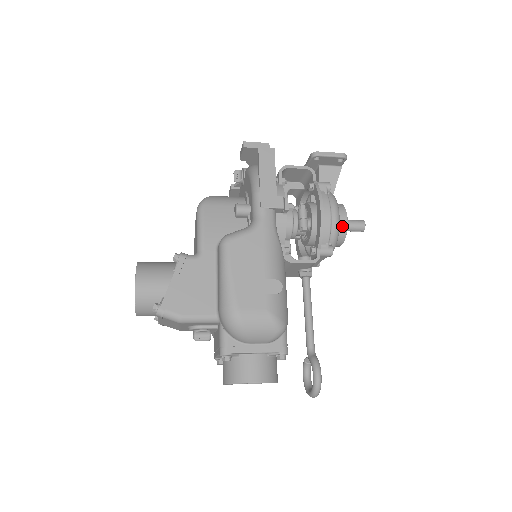
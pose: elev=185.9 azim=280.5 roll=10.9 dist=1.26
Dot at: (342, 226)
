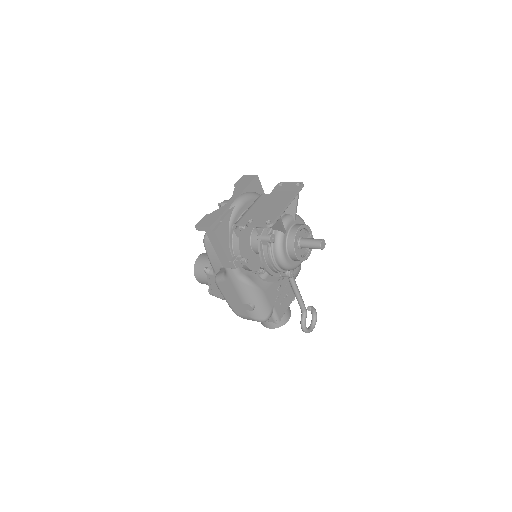
Dot at: (294, 259)
